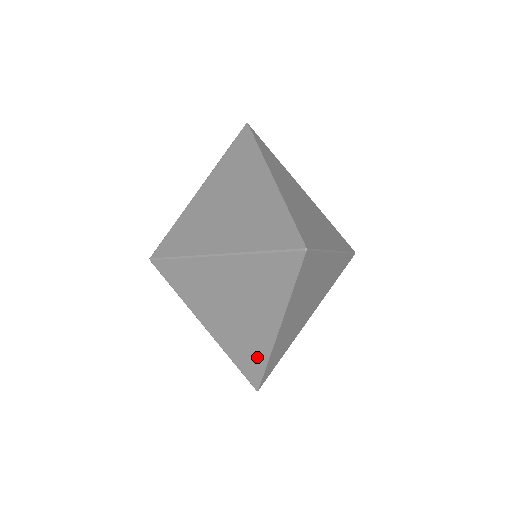
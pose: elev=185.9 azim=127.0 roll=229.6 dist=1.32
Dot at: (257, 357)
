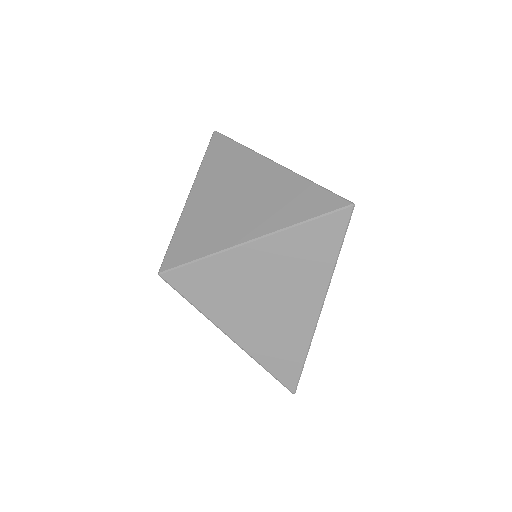
Dot at: occluded
